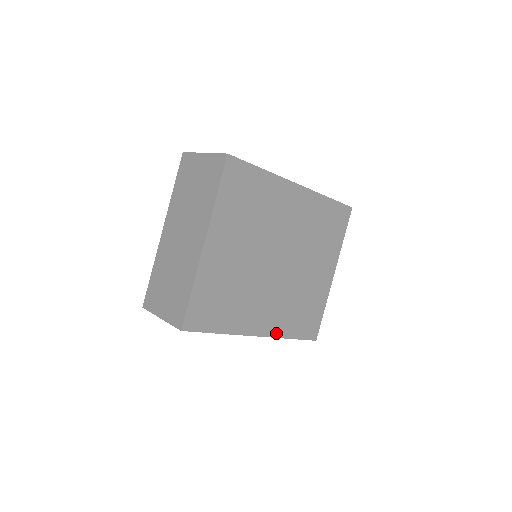
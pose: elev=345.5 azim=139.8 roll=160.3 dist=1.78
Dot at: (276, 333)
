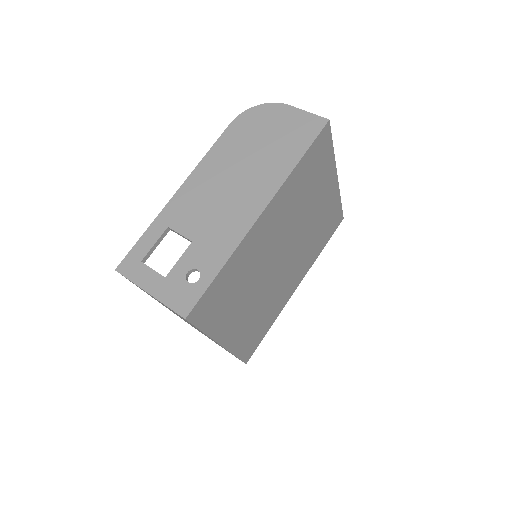
Dot at: (309, 267)
